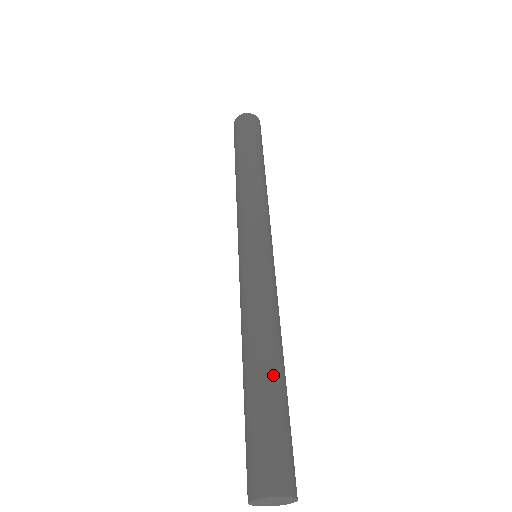
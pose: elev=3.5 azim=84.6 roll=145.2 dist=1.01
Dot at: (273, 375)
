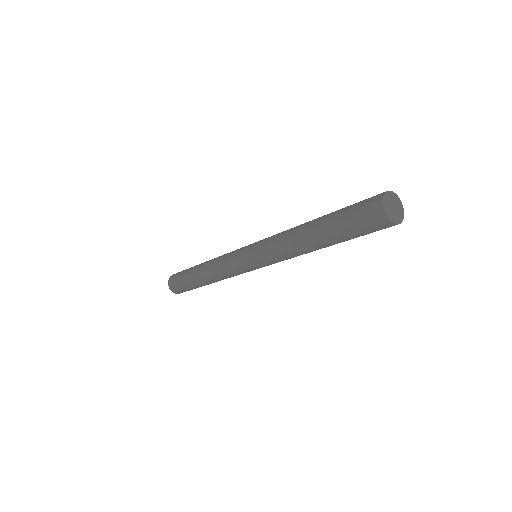
Dot at: occluded
